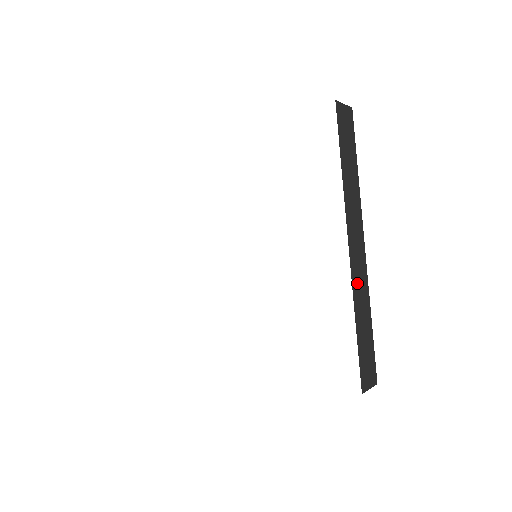
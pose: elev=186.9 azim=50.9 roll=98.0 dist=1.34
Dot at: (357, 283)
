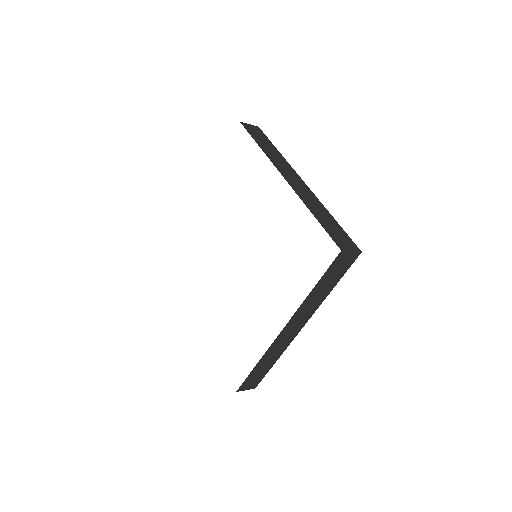
Dot at: (275, 347)
